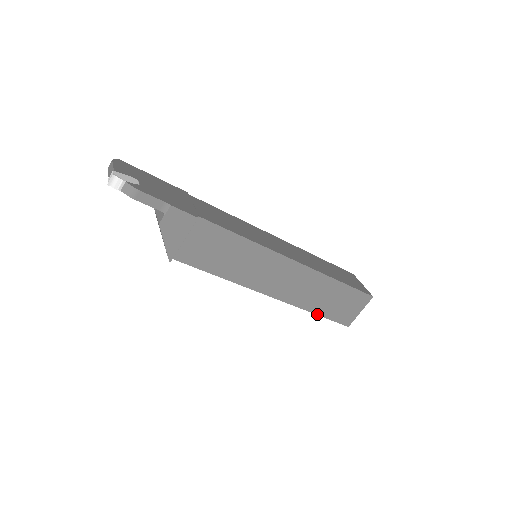
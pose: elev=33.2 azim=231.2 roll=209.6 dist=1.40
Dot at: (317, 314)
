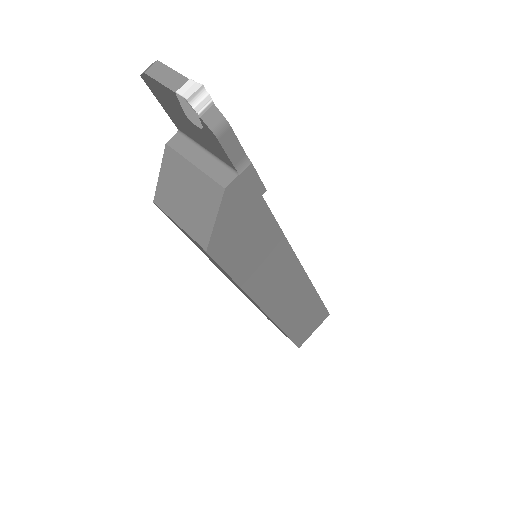
Dot at: (286, 333)
